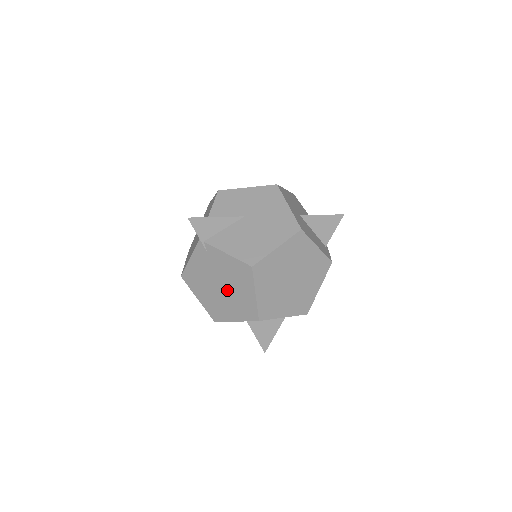
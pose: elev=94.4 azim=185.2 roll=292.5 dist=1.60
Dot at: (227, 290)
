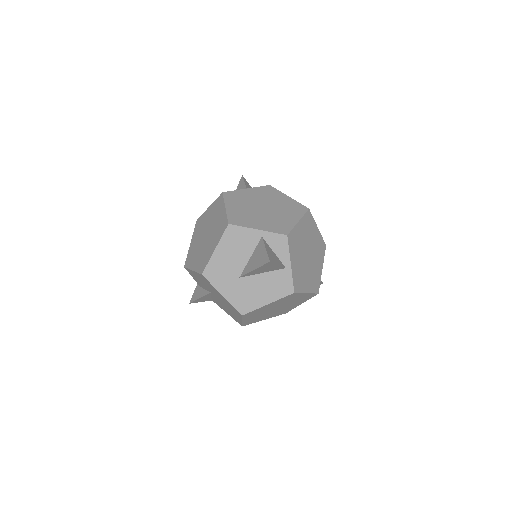
Dot at: occluded
